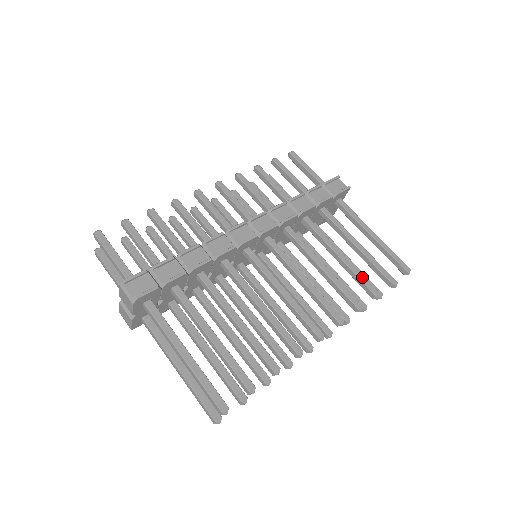
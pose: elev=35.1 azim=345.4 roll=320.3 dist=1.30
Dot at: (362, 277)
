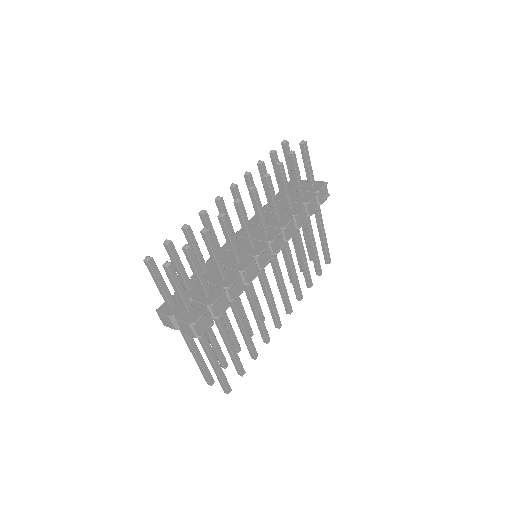
Dot at: (309, 274)
